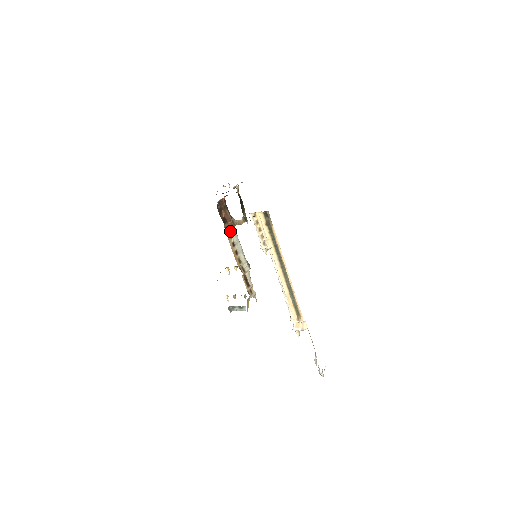
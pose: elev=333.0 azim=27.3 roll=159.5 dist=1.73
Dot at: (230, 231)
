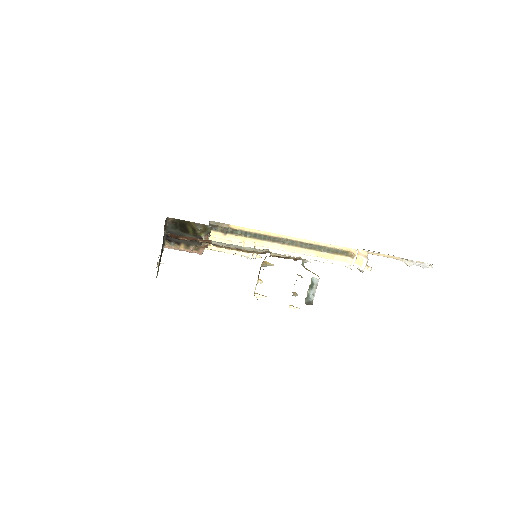
Dot at: (209, 242)
